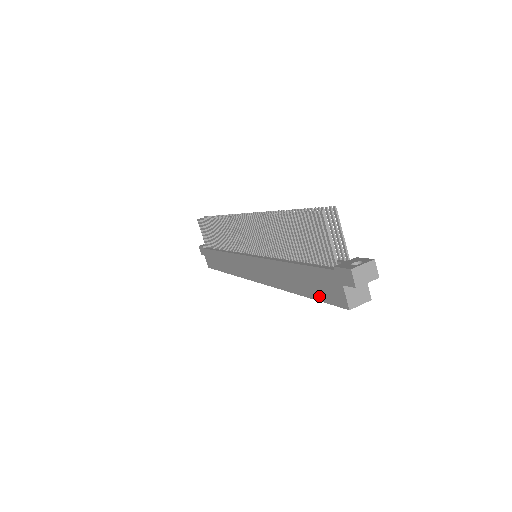
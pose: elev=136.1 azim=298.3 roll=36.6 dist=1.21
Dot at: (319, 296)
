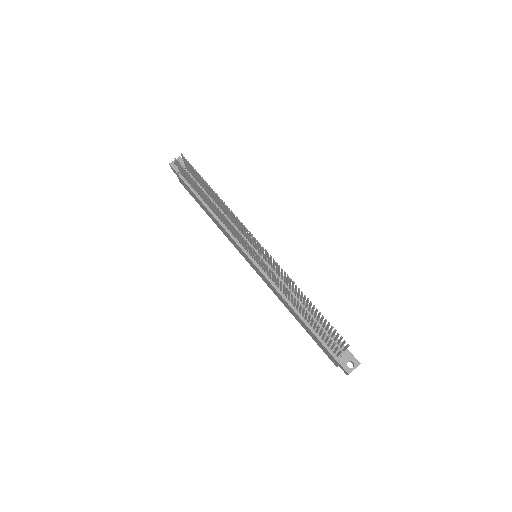
Dot at: (317, 343)
